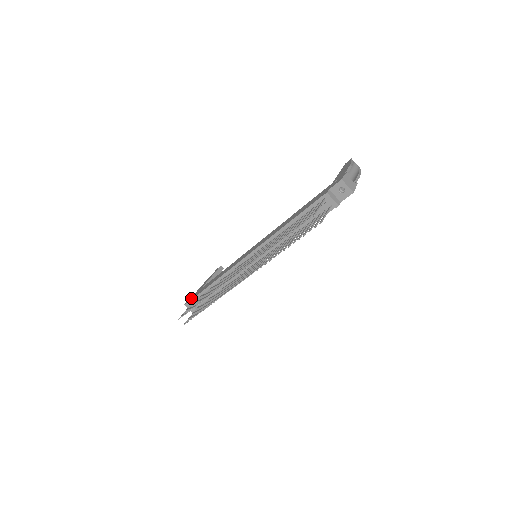
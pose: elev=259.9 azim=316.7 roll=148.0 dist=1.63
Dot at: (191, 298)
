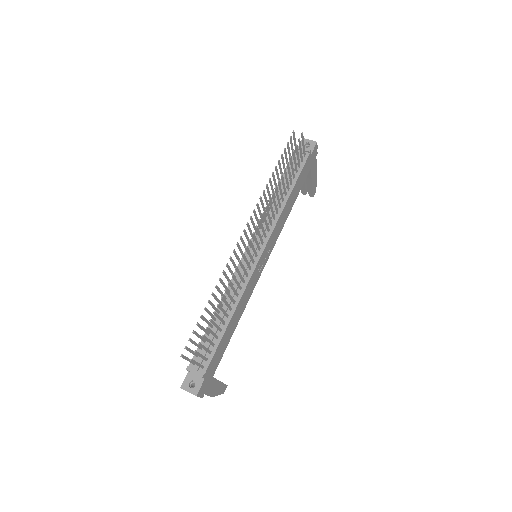
Dot at: (189, 371)
